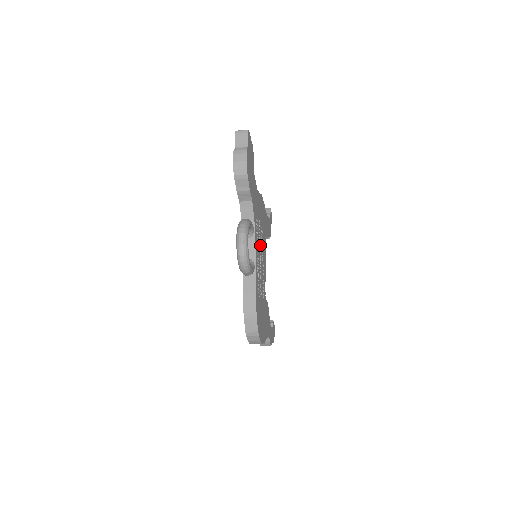
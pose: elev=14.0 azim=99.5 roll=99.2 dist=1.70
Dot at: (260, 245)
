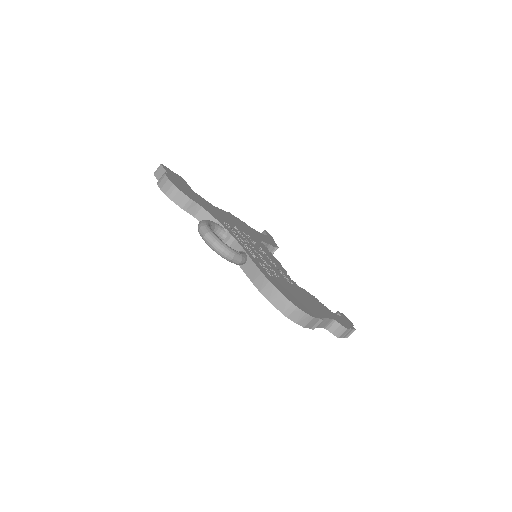
Dot at: (250, 243)
